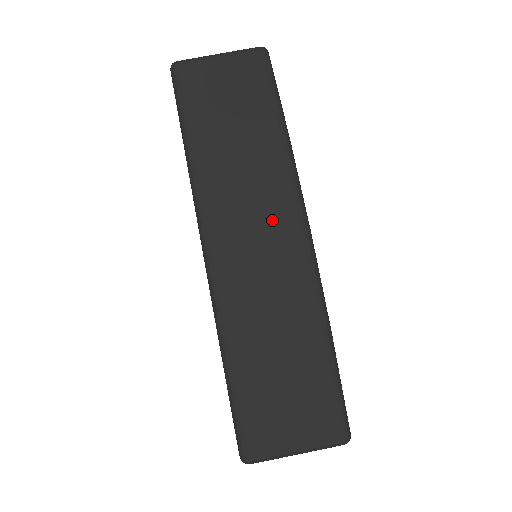
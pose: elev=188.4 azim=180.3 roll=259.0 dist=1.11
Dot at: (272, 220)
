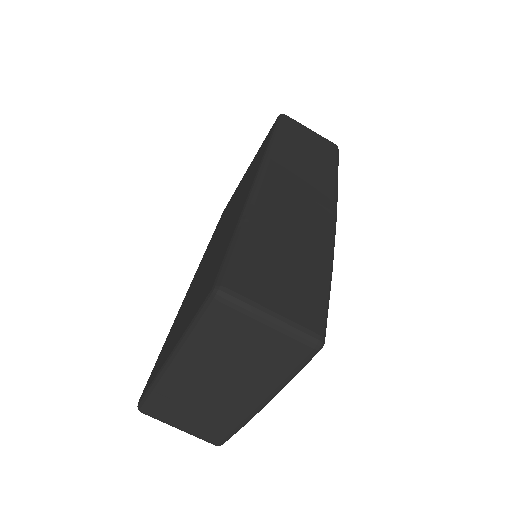
Dot at: (315, 194)
